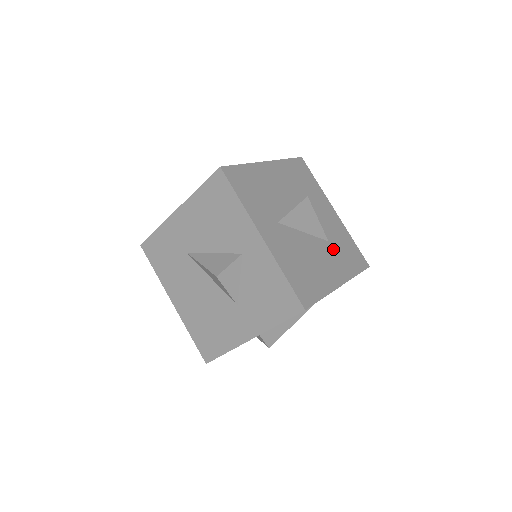
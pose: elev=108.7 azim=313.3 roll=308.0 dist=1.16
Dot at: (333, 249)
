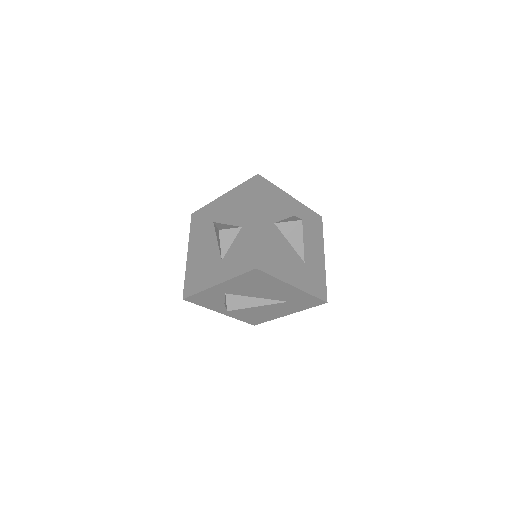
Dot at: (305, 269)
